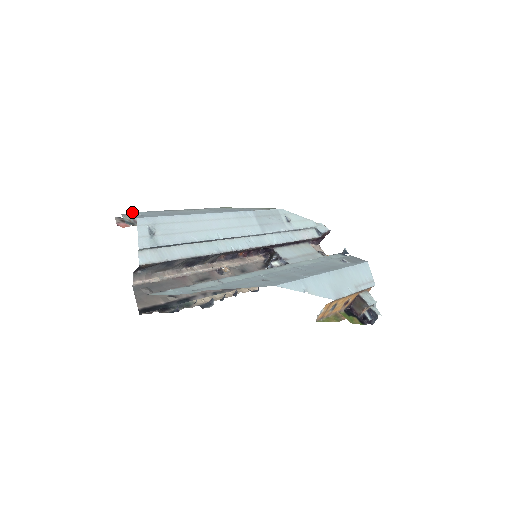
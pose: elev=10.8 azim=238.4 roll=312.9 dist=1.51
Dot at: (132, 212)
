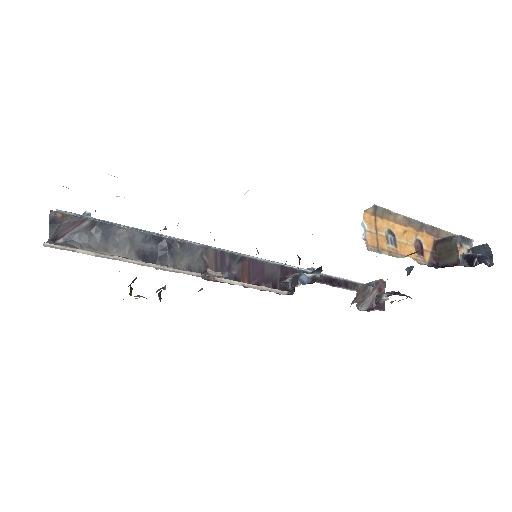
Dot at: occluded
